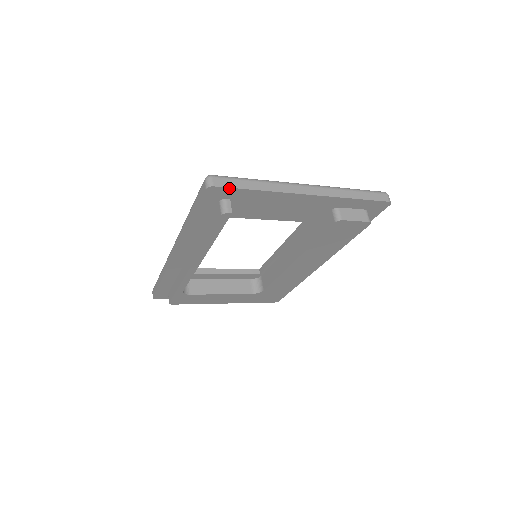
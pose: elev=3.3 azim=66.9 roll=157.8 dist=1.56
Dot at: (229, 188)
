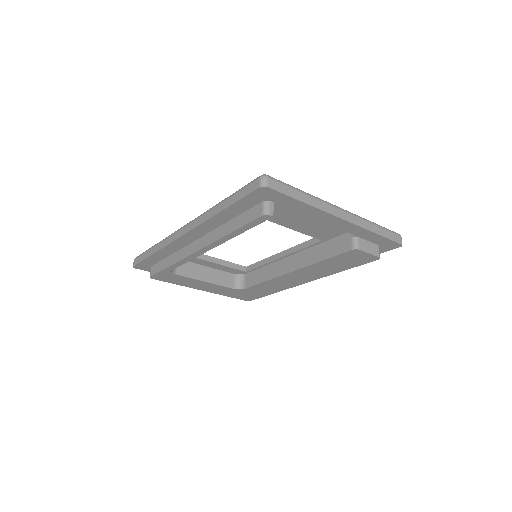
Dot at: (280, 193)
